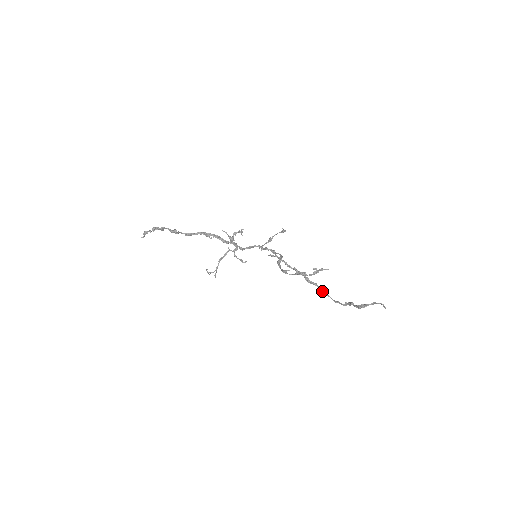
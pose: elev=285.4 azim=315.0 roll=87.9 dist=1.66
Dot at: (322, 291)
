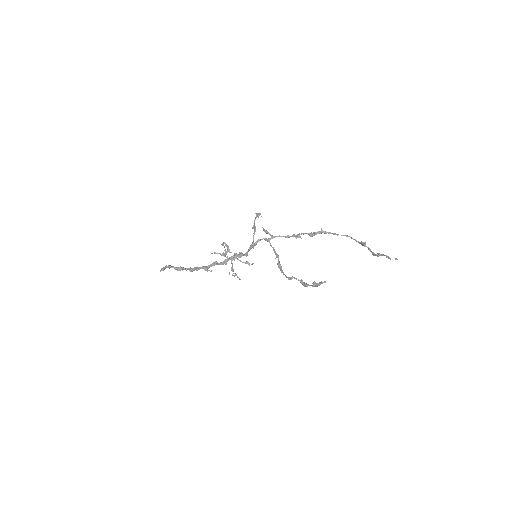
Dot at: occluded
